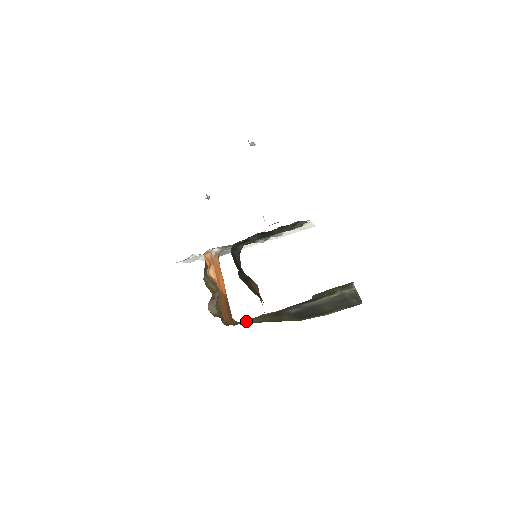
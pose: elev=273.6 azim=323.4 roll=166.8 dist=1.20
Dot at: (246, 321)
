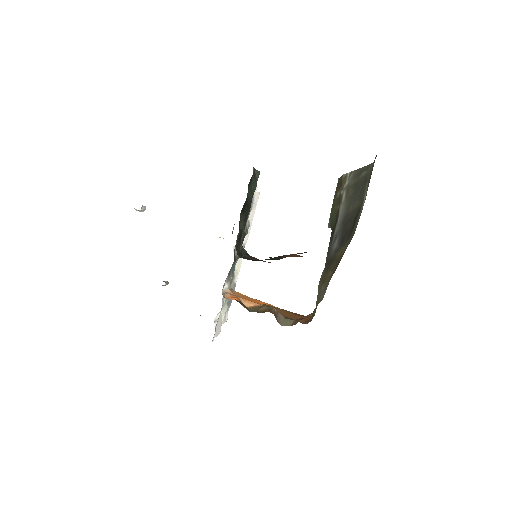
Dot at: (318, 300)
